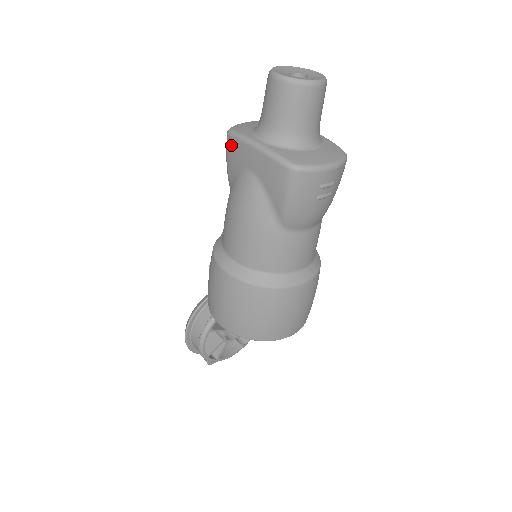
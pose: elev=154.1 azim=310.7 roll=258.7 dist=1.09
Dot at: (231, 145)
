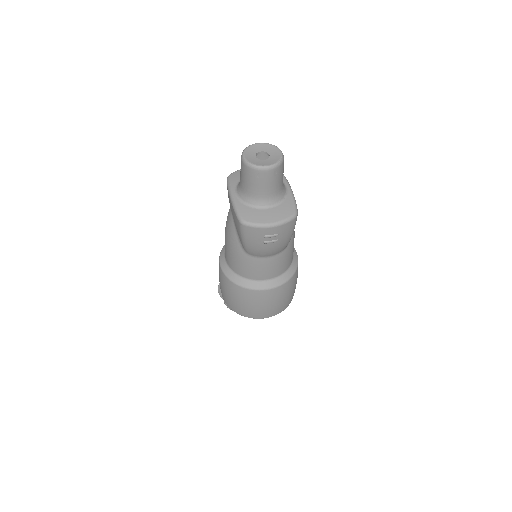
Dot at: occluded
